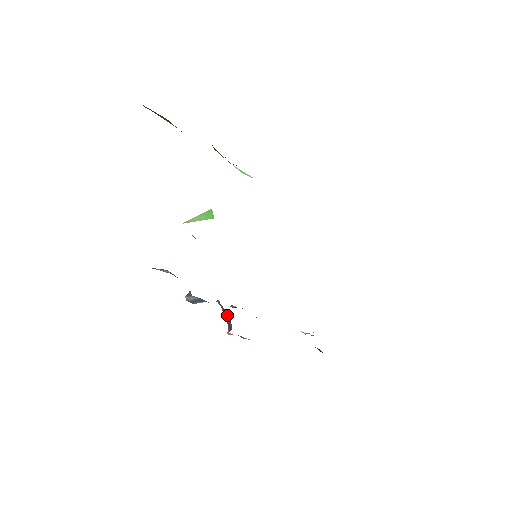
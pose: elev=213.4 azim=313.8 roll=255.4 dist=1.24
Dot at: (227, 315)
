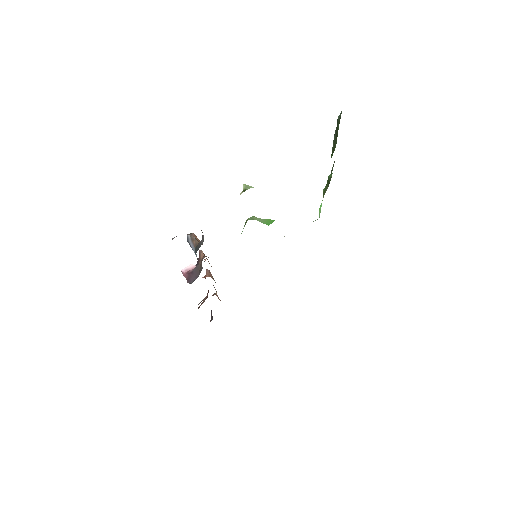
Dot at: (197, 273)
